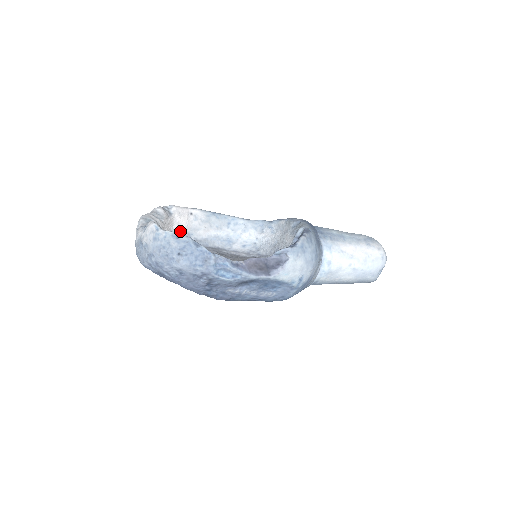
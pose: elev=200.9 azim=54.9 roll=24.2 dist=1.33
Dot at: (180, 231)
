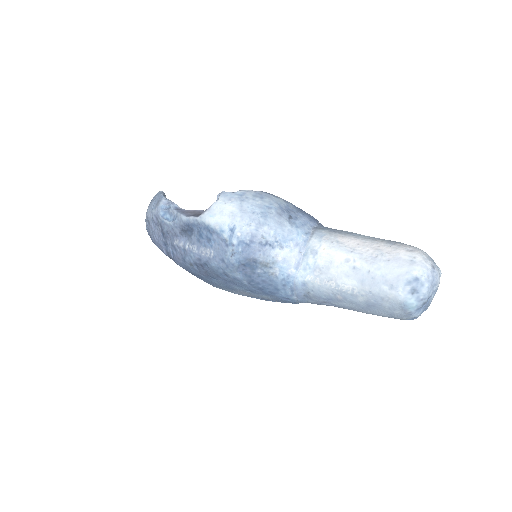
Dot at: occluded
